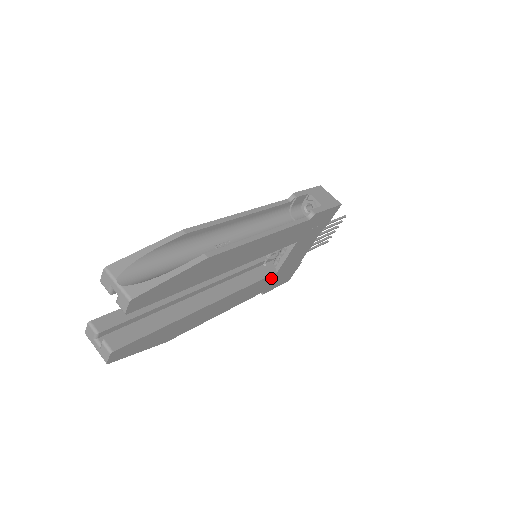
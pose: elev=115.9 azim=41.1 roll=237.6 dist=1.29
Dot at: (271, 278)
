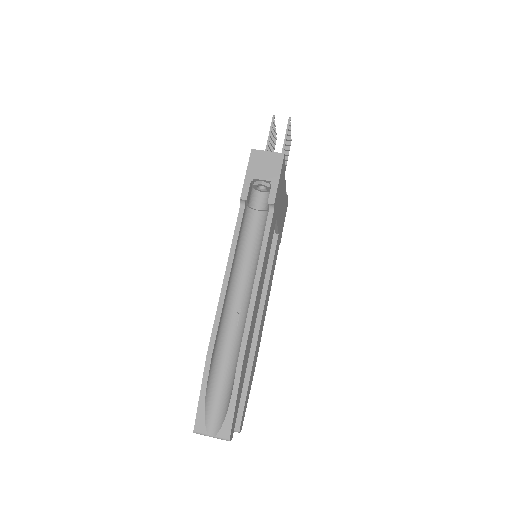
Dot at: (278, 240)
